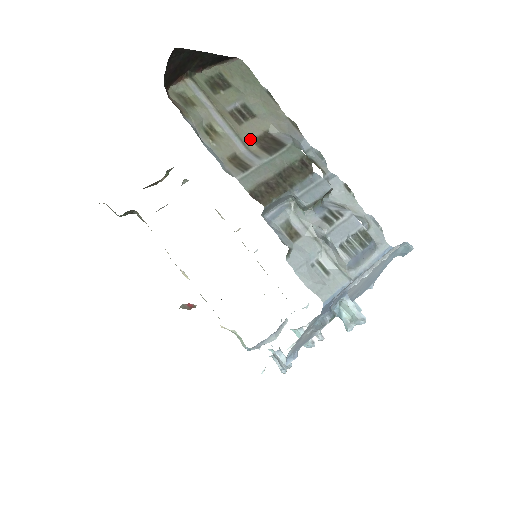
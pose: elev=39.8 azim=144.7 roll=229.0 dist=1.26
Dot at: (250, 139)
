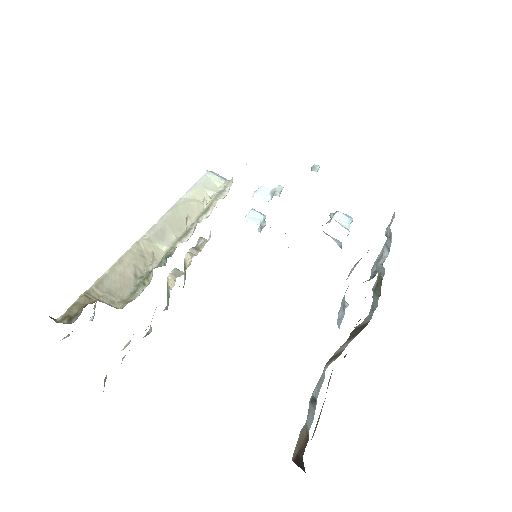
Dot at: occluded
